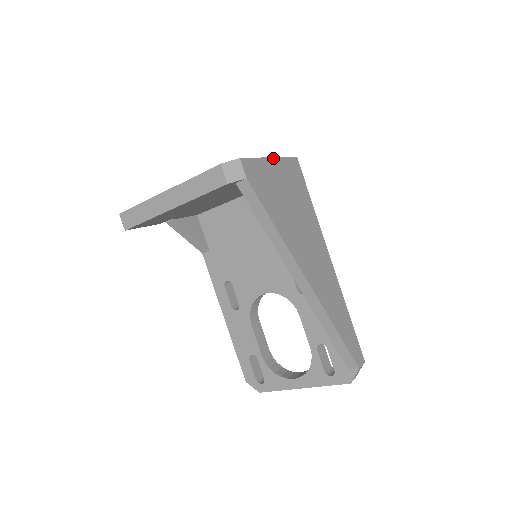
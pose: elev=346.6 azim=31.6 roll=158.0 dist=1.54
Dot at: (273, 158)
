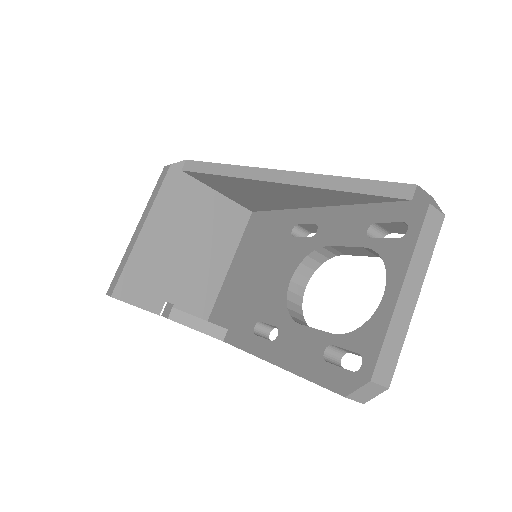
Dot at: occluded
